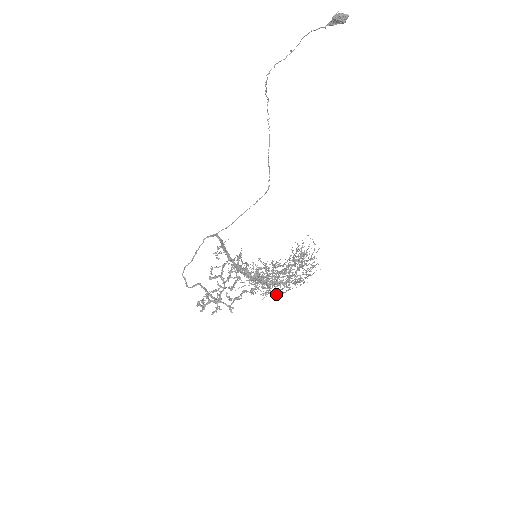
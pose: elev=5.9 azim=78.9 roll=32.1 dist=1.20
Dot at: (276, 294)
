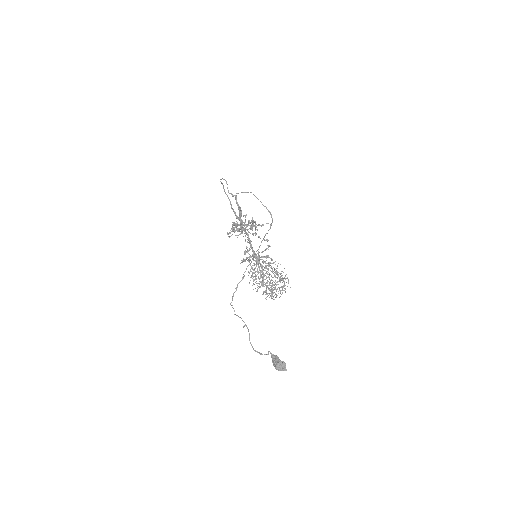
Dot at: occluded
